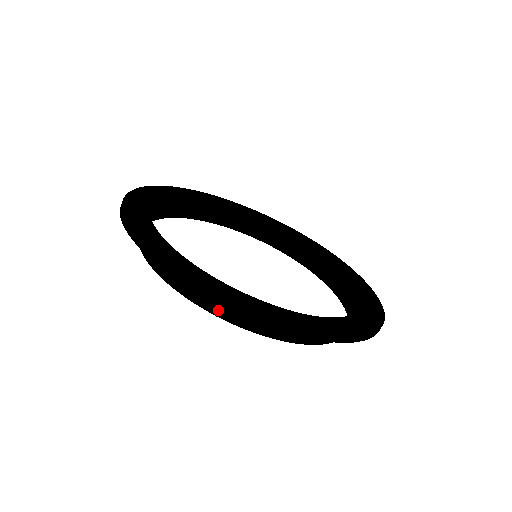
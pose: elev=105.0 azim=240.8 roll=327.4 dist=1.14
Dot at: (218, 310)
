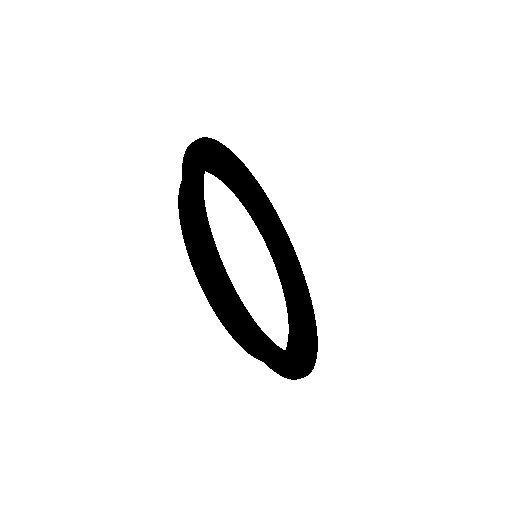
Dot at: (185, 219)
